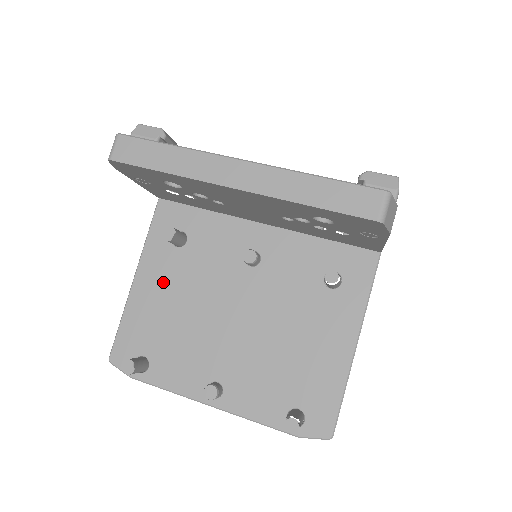
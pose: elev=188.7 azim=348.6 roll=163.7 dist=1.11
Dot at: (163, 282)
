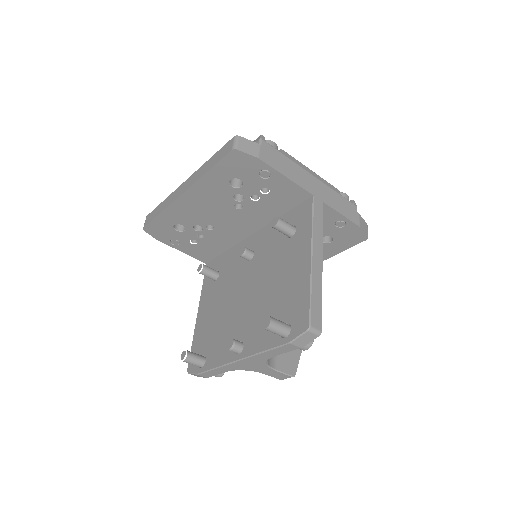
Dot at: (210, 305)
